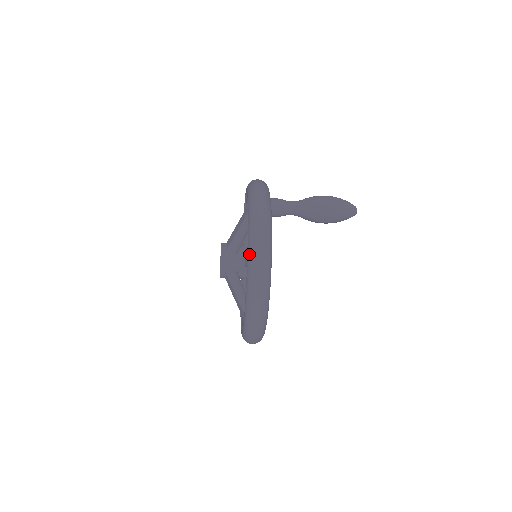
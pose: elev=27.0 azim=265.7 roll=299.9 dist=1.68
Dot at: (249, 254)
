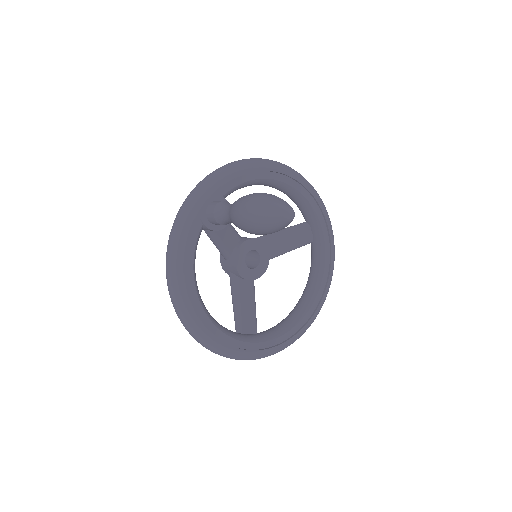
Dot at: occluded
